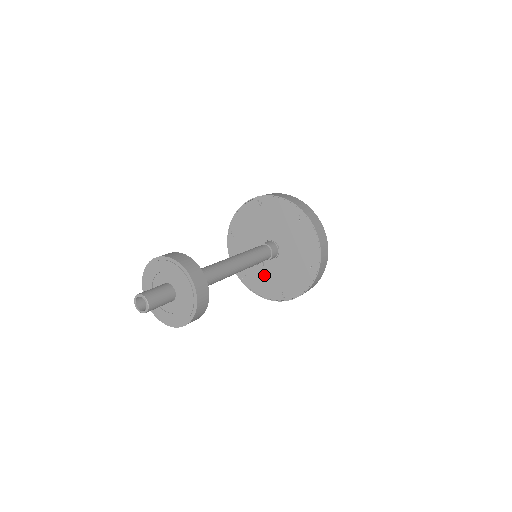
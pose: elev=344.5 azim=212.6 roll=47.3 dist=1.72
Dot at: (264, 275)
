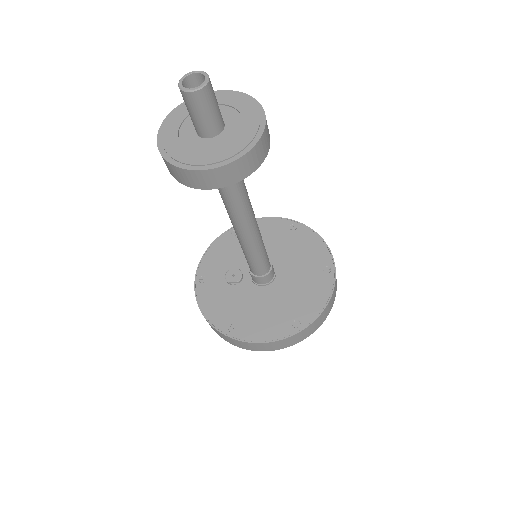
Dot at: (229, 293)
